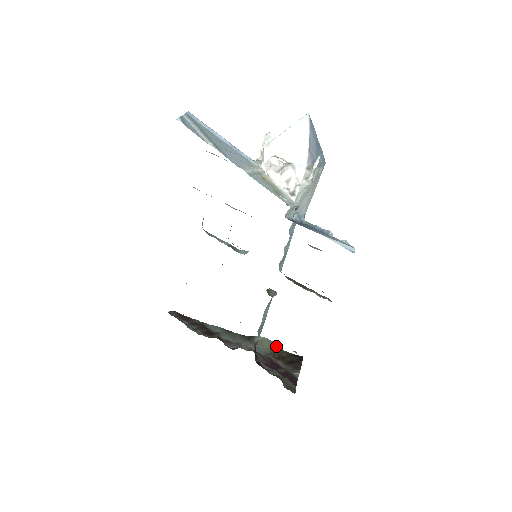
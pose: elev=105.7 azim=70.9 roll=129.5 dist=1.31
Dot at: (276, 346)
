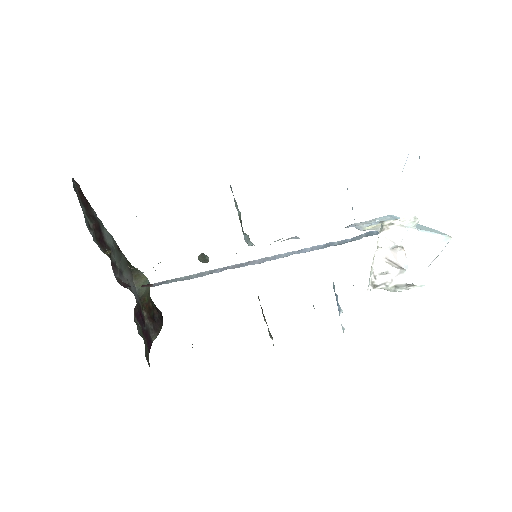
Dot at: (149, 292)
